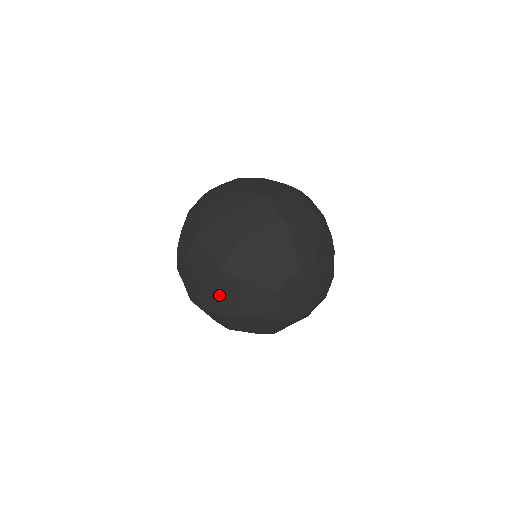
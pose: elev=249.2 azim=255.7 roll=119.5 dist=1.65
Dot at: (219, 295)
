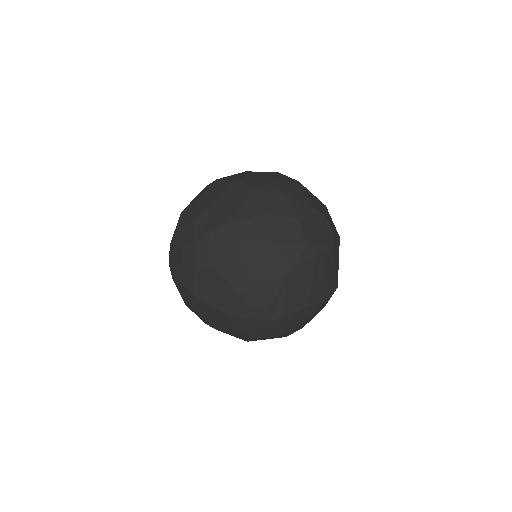
Dot at: occluded
